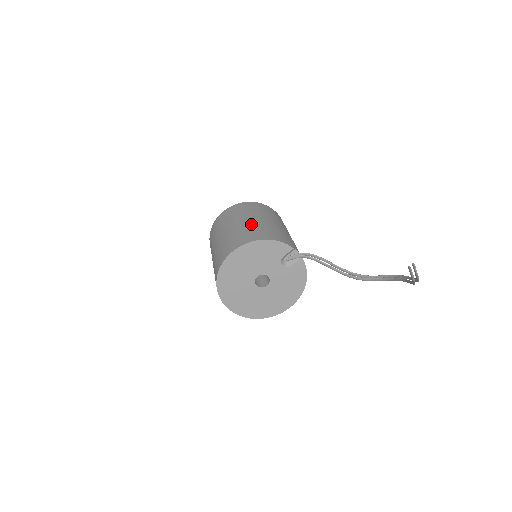
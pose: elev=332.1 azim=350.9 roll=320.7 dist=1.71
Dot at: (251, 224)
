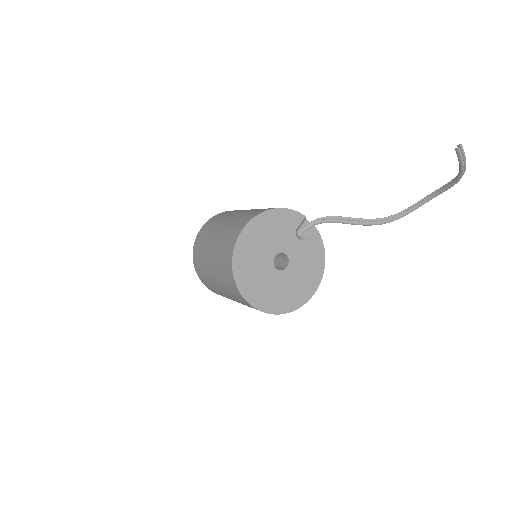
Dot at: (248, 210)
